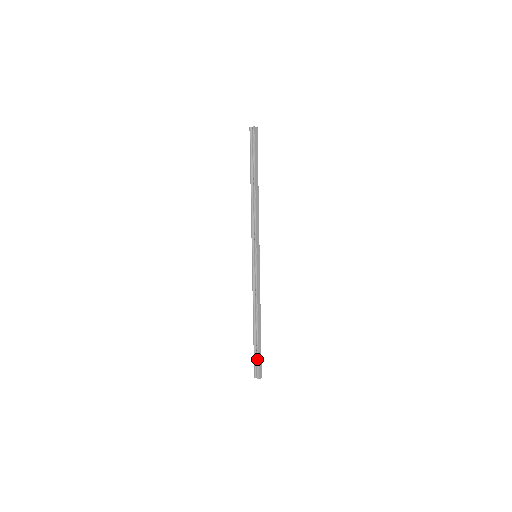
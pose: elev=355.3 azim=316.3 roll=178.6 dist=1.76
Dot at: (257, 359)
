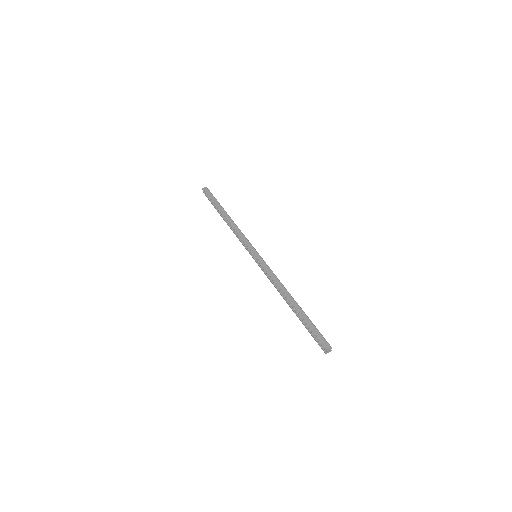
Dot at: (312, 332)
